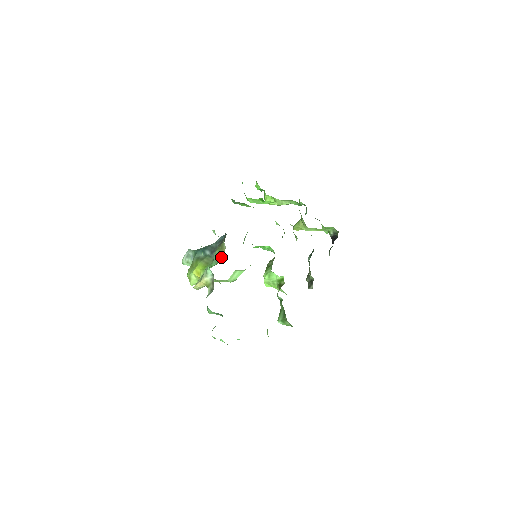
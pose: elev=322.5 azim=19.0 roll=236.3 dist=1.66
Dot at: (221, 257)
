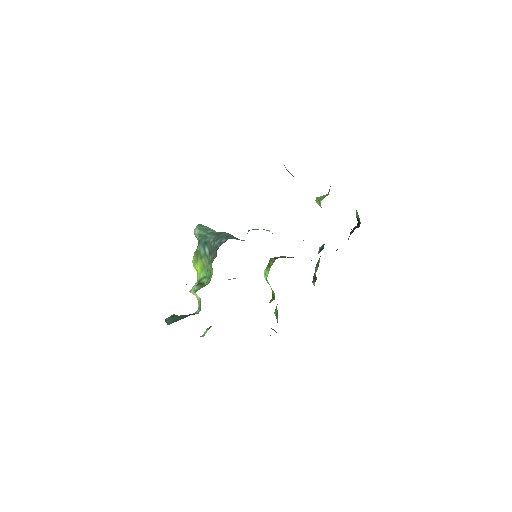
Dot at: (210, 277)
